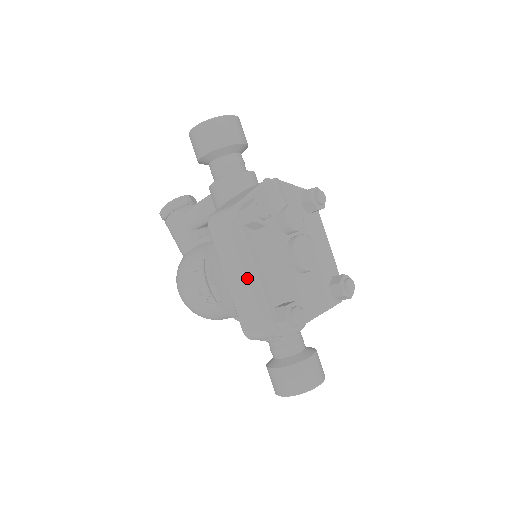
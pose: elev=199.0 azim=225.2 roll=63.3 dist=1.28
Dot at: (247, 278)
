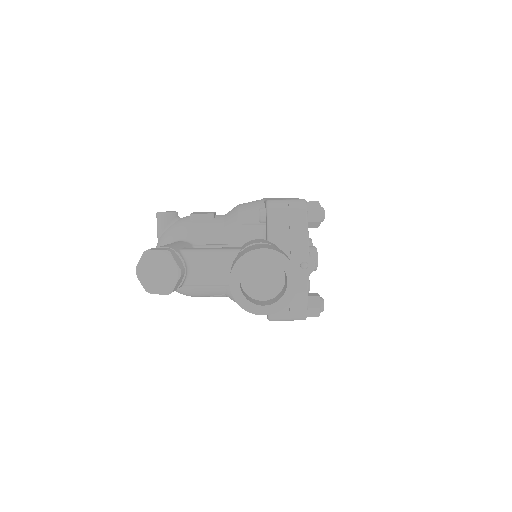
Dot at: occluded
